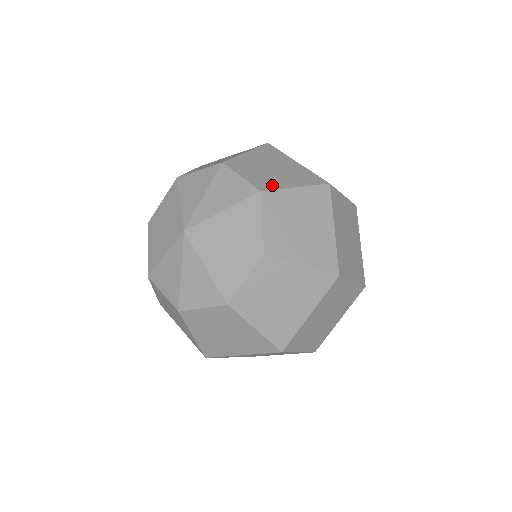
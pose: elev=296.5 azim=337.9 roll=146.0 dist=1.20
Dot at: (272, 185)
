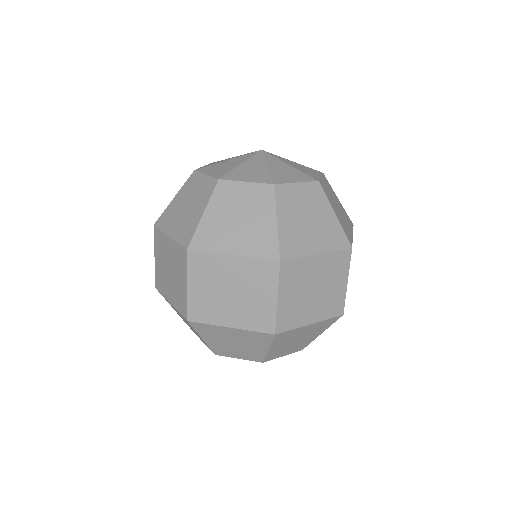
Dot at: occluded
